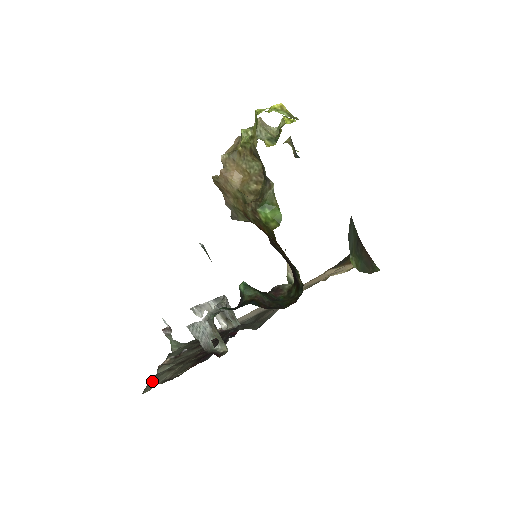
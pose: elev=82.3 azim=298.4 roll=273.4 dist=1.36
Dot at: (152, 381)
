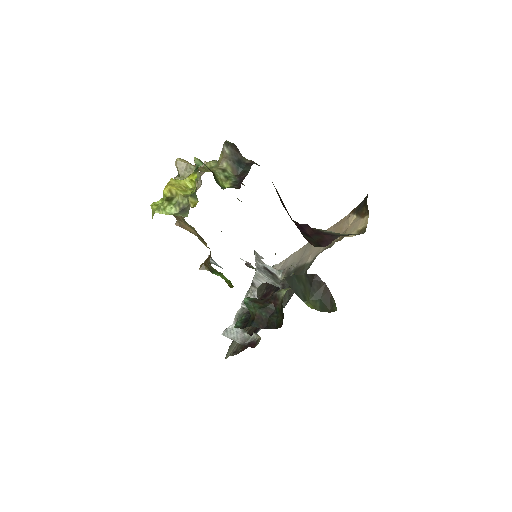
Dot at: (233, 340)
